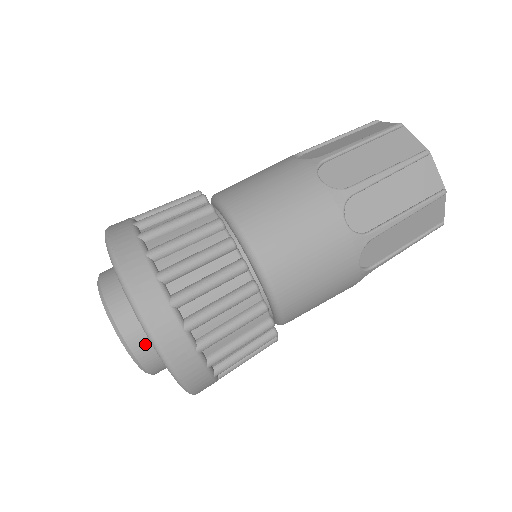
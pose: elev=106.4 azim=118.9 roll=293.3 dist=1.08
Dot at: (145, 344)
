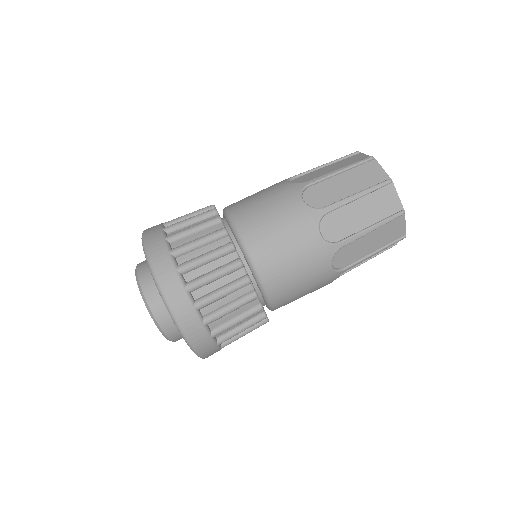
Dot at: (167, 318)
